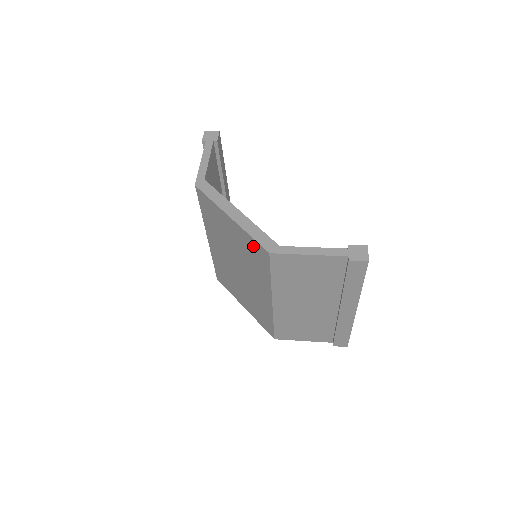
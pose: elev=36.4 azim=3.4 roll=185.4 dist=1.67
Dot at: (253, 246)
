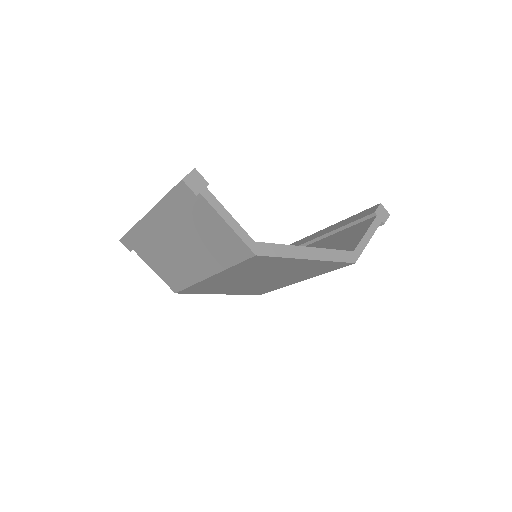
Dot at: (328, 265)
